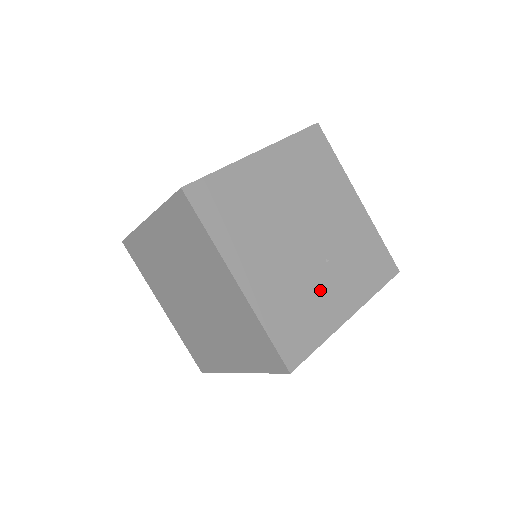
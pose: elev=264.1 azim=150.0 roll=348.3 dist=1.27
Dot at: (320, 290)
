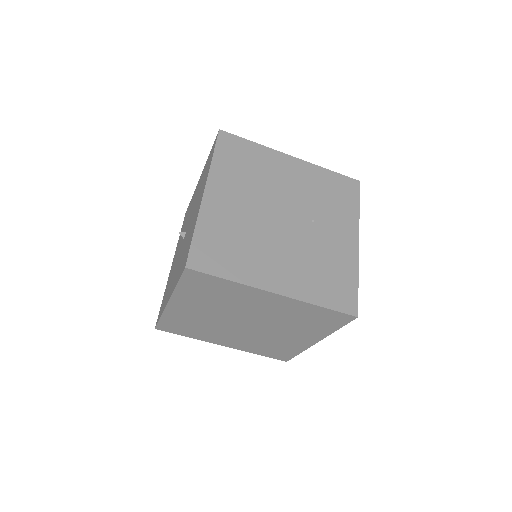
Dot at: (326, 245)
